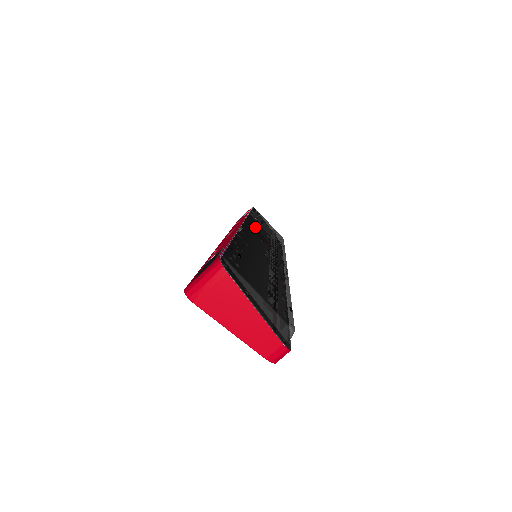
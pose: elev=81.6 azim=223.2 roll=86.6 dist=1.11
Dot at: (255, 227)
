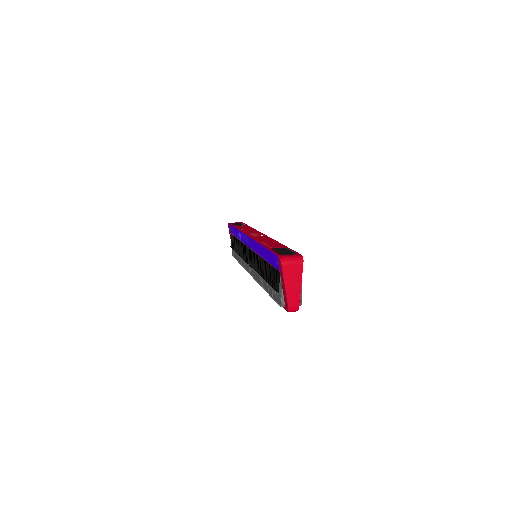
Dot at: occluded
